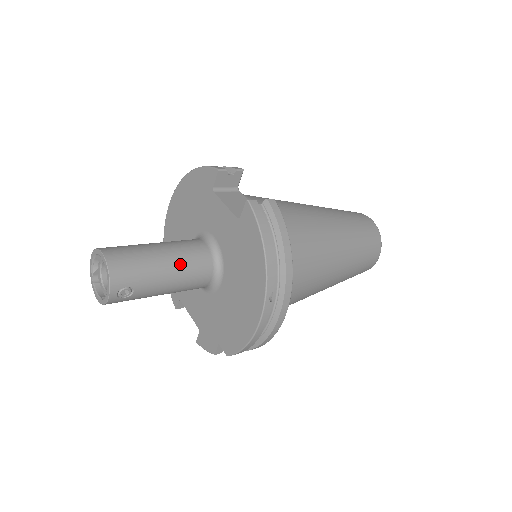
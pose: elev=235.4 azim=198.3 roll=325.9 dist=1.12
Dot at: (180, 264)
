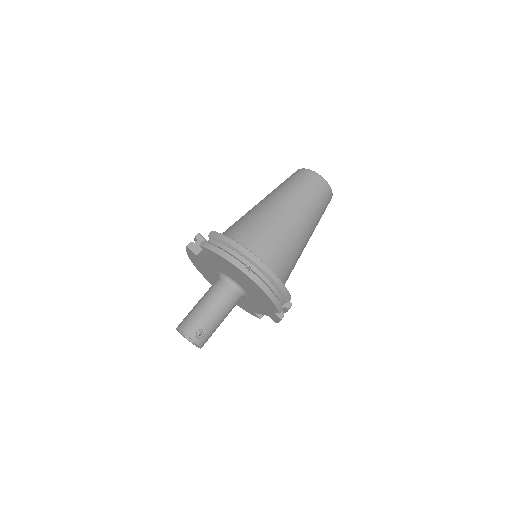
Dot at: (212, 299)
